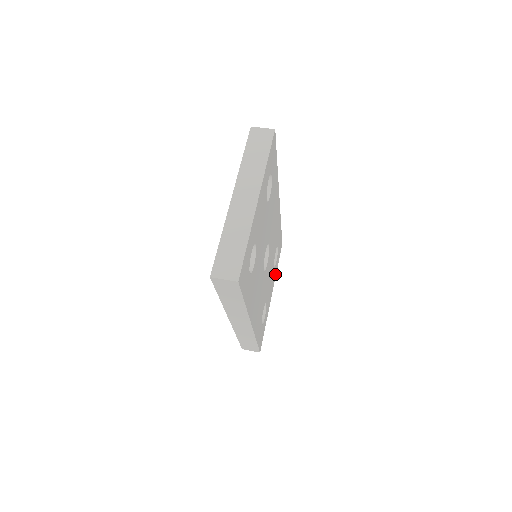
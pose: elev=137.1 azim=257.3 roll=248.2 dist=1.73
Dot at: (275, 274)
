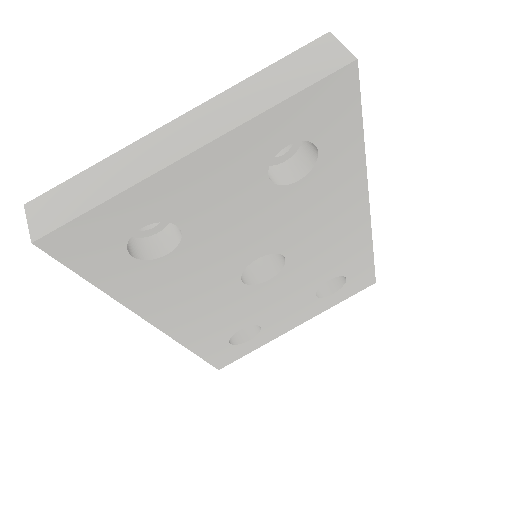
Dot at: (324, 307)
